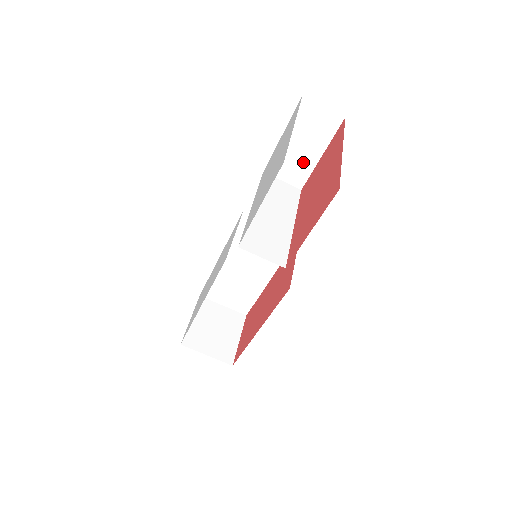
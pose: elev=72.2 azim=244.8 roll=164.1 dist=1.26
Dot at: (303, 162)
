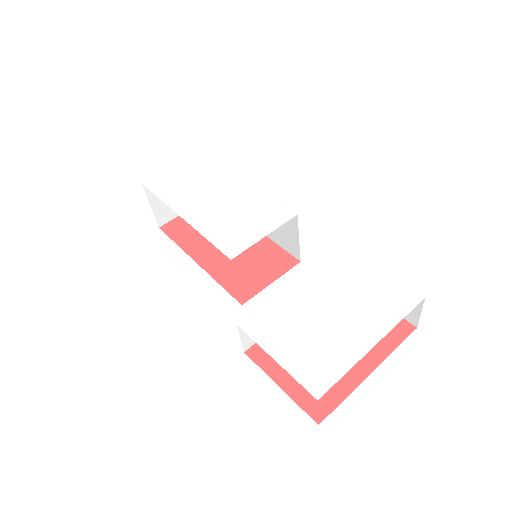
Dot at: occluded
